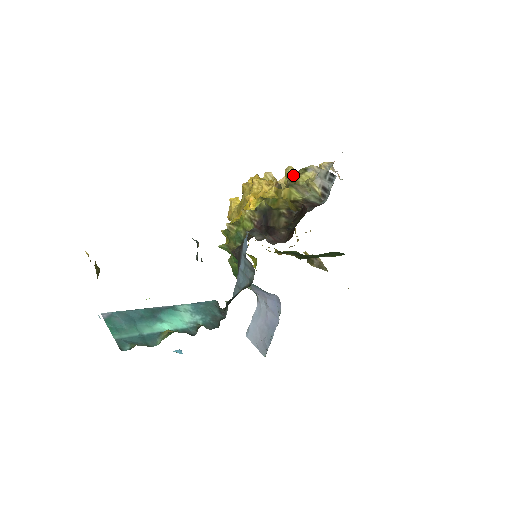
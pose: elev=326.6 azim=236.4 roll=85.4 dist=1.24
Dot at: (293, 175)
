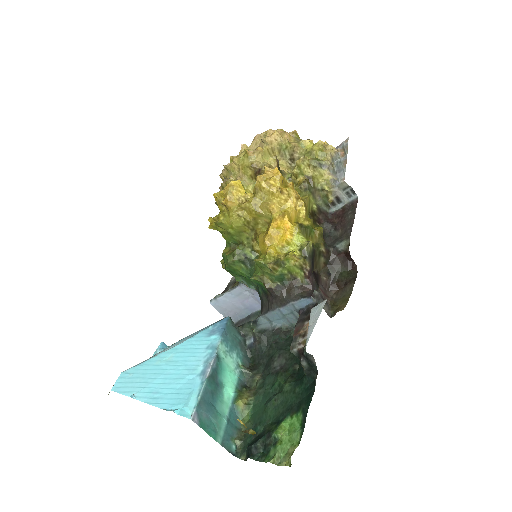
Dot at: (308, 170)
